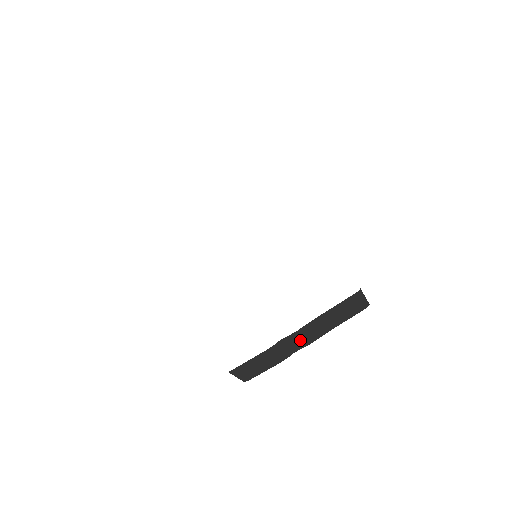
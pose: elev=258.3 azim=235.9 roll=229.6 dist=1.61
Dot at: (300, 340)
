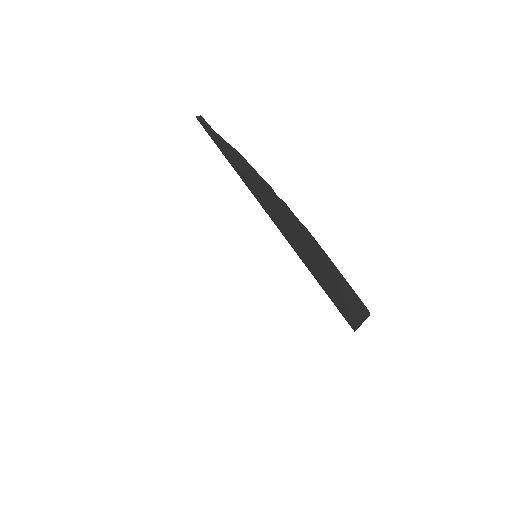
Dot at: occluded
